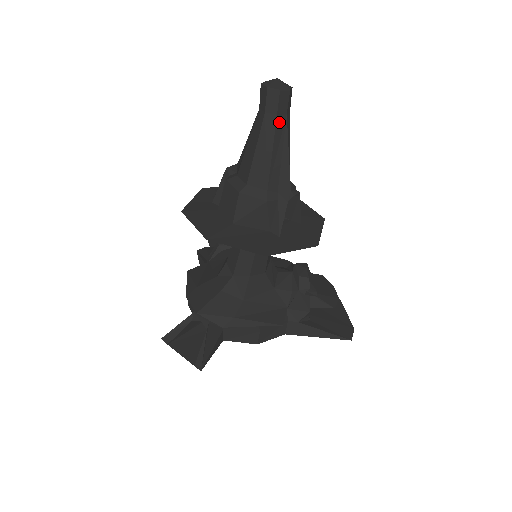
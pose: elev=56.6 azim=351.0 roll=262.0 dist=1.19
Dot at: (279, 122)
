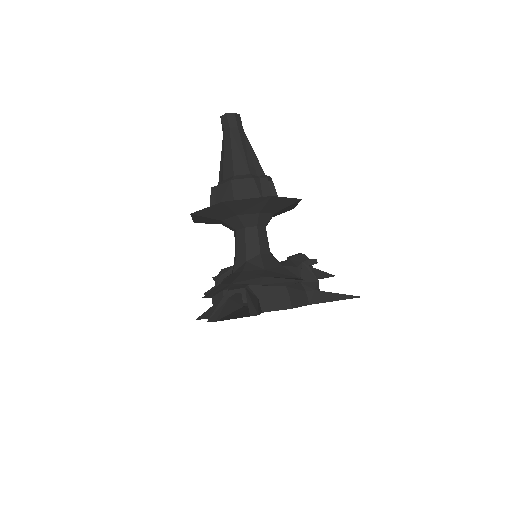
Dot at: (241, 132)
